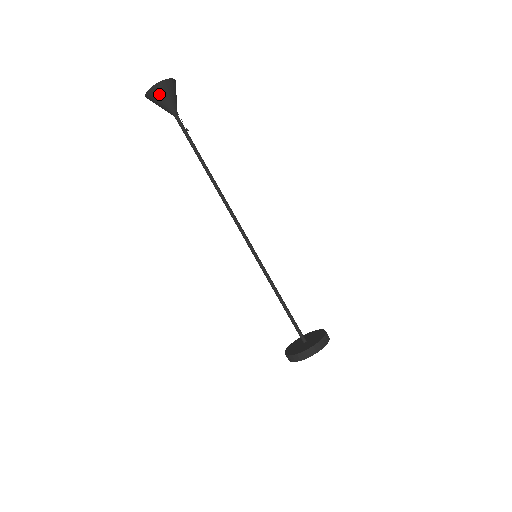
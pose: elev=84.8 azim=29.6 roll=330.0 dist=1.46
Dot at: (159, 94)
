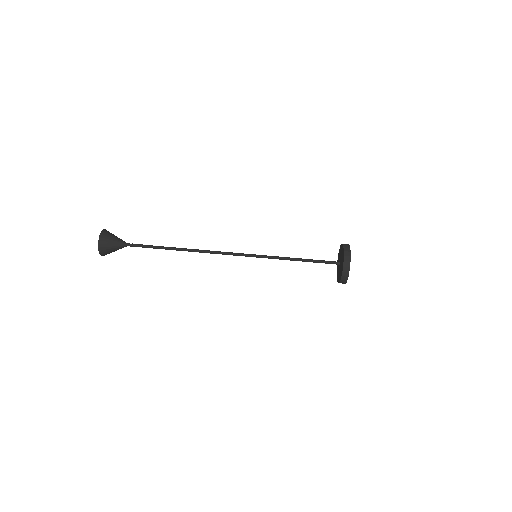
Dot at: (106, 242)
